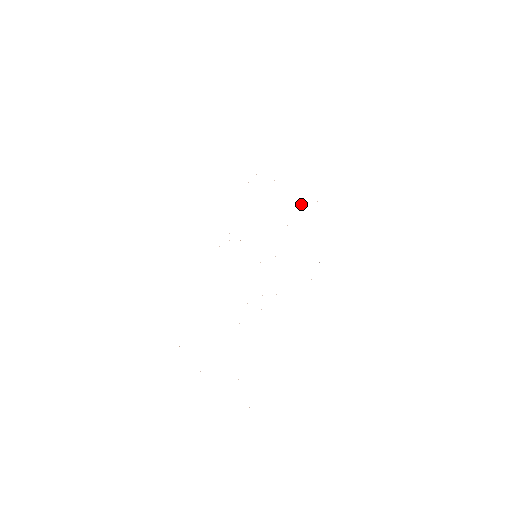
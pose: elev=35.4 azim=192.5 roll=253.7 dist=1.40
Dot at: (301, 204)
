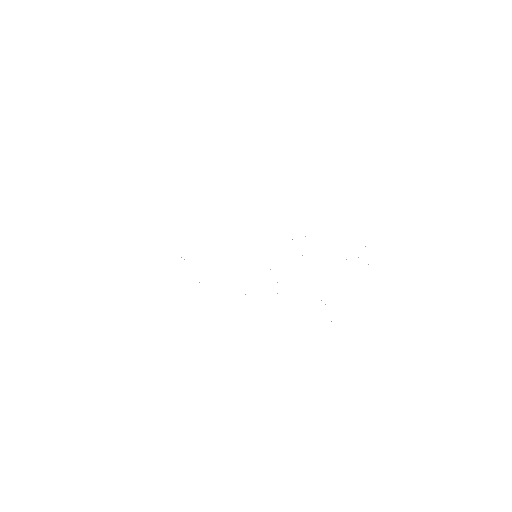
Dot at: occluded
